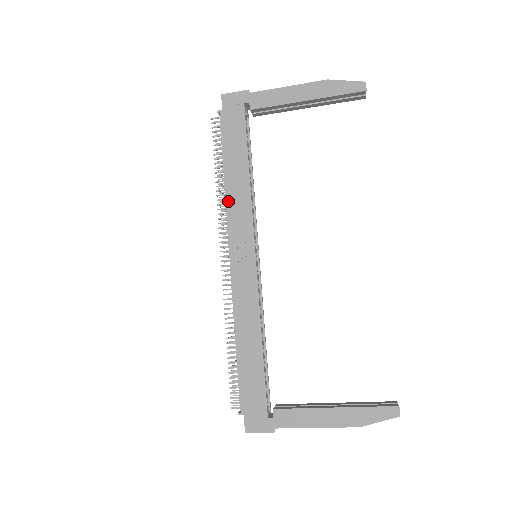
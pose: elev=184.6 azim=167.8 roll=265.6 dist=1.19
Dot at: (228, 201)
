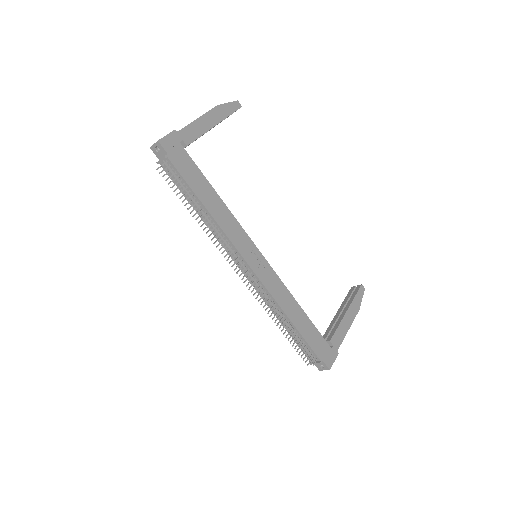
Dot at: (221, 226)
